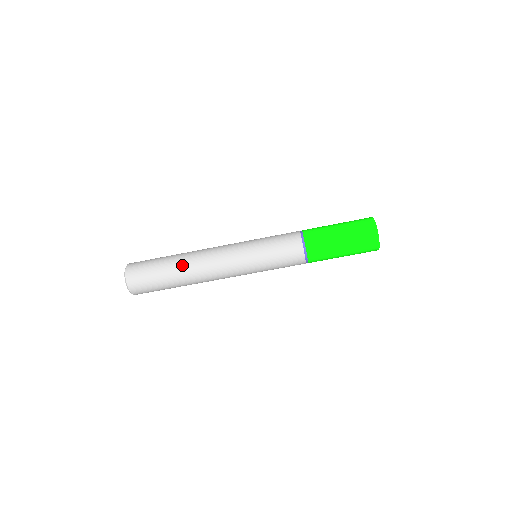
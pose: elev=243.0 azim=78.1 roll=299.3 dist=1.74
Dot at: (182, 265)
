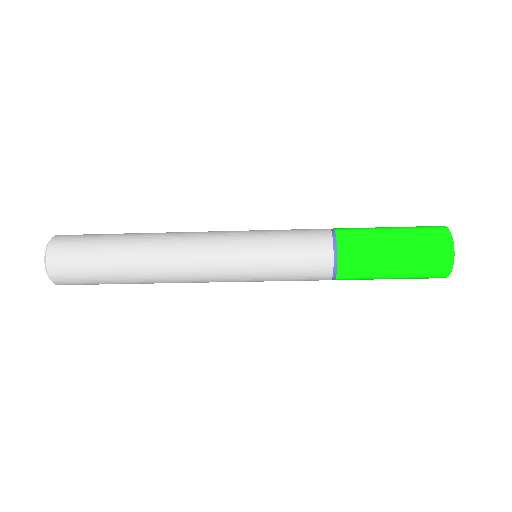
Dot at: occluded
